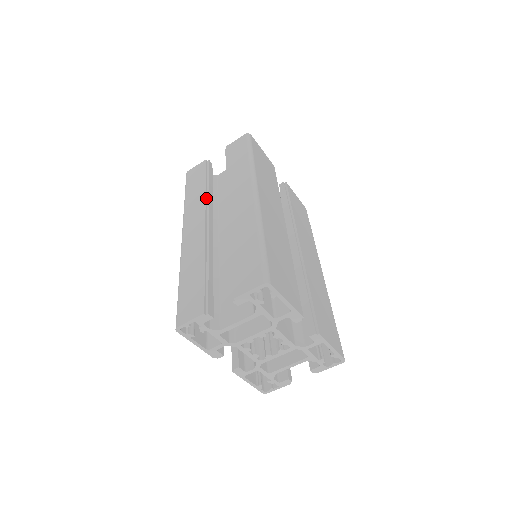
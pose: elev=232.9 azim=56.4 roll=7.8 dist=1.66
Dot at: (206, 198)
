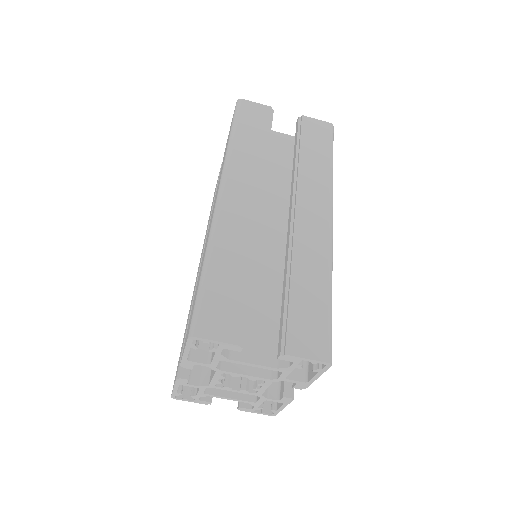
Dot at: (264, 166)
